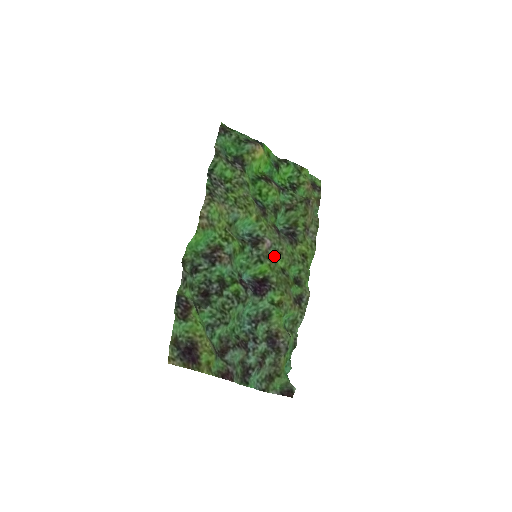
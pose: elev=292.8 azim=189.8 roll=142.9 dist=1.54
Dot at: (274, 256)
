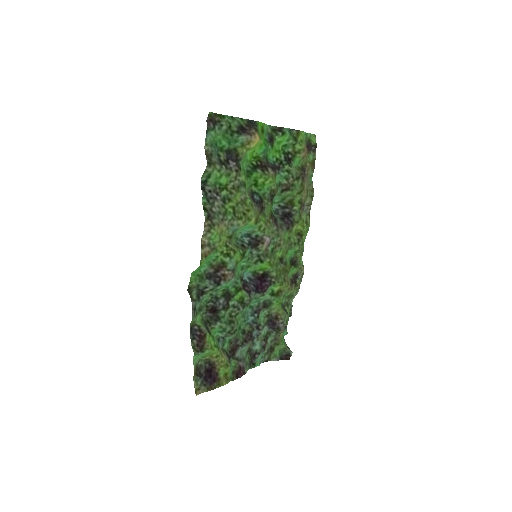
Dot at: (273, 250)
